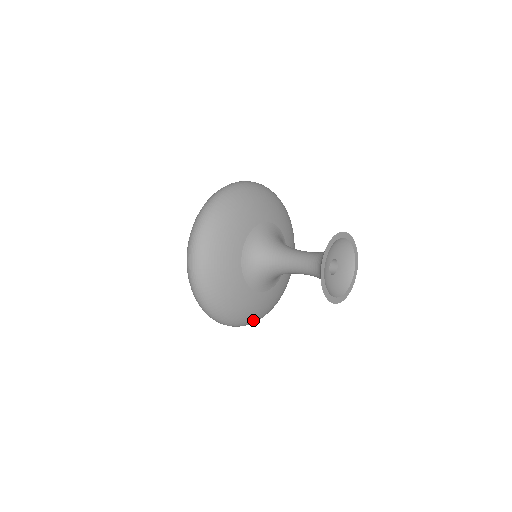
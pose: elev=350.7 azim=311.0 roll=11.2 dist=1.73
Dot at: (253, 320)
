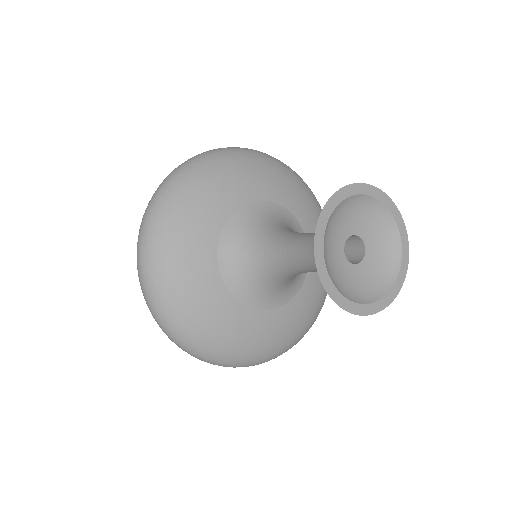
Dot at: (229, 356)
